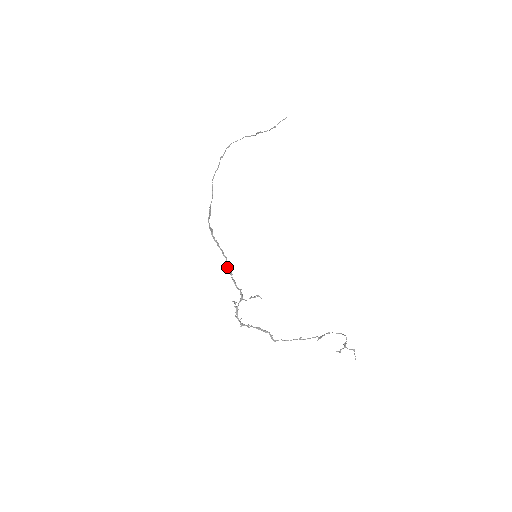
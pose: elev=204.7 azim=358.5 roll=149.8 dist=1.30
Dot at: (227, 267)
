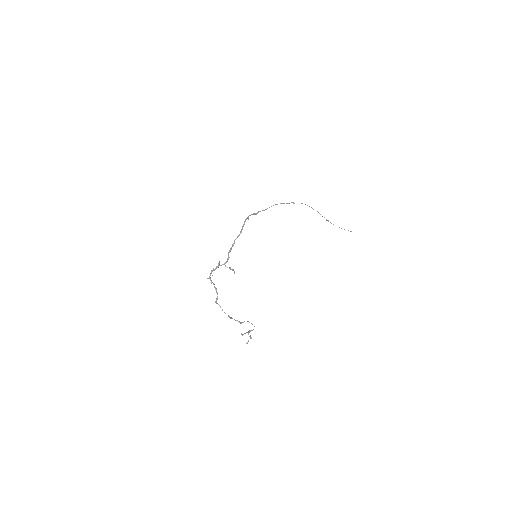
Dot at: (235, 239)
